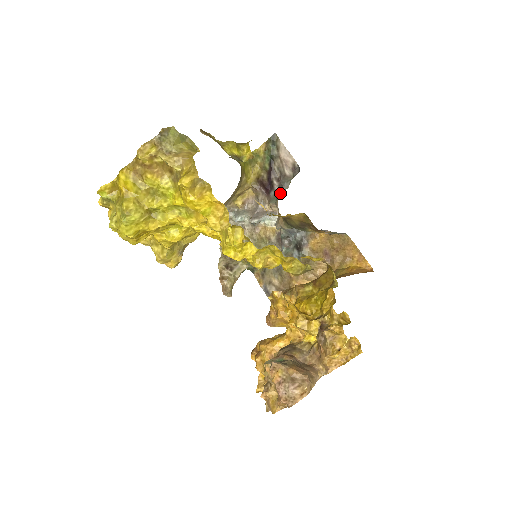
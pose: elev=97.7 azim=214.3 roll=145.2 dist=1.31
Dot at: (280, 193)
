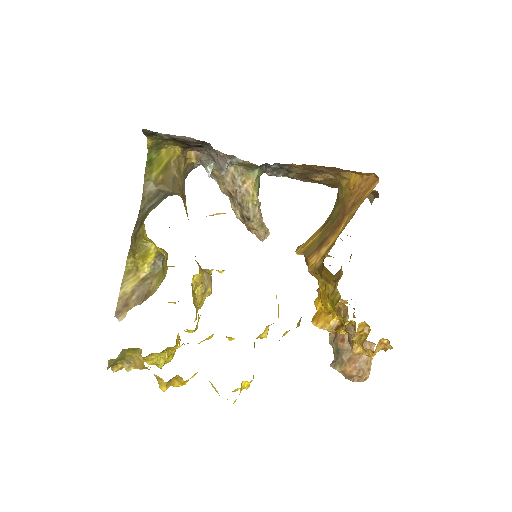
Dot at: occluded
